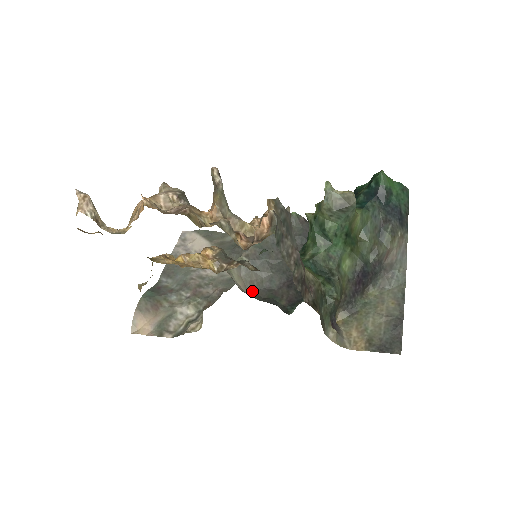
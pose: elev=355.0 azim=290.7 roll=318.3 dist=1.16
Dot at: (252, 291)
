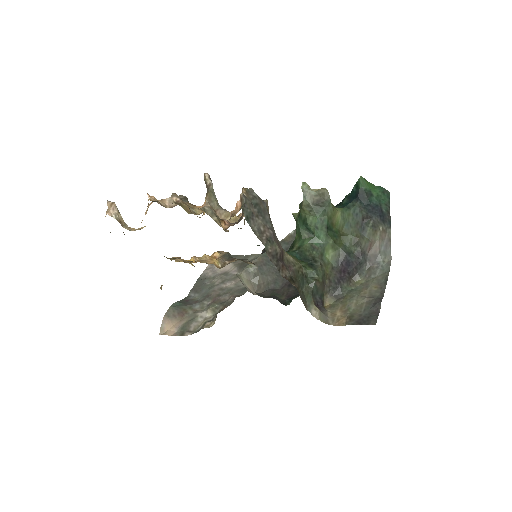
Dot at: occluded
